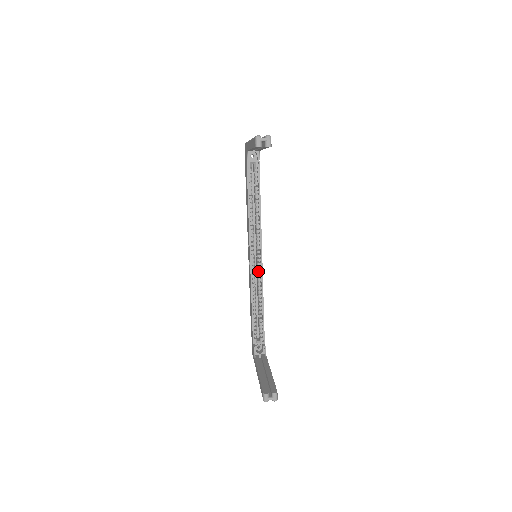
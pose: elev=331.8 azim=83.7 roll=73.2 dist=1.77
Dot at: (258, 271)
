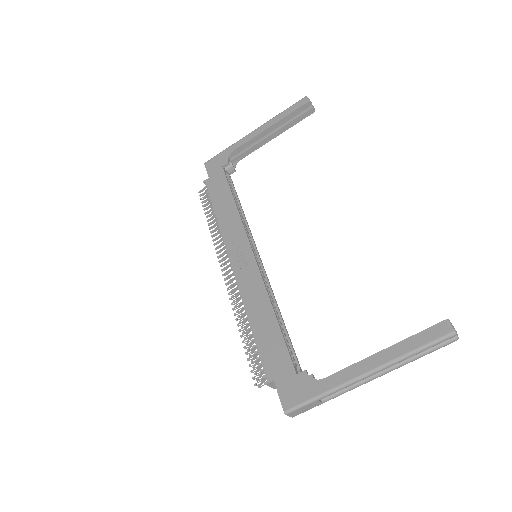
Dot at: (262, 275)
